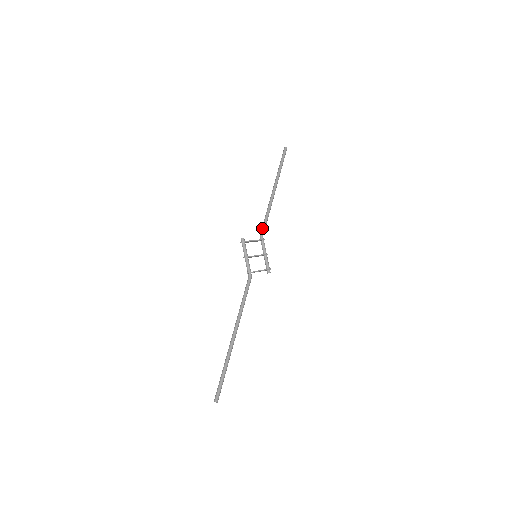
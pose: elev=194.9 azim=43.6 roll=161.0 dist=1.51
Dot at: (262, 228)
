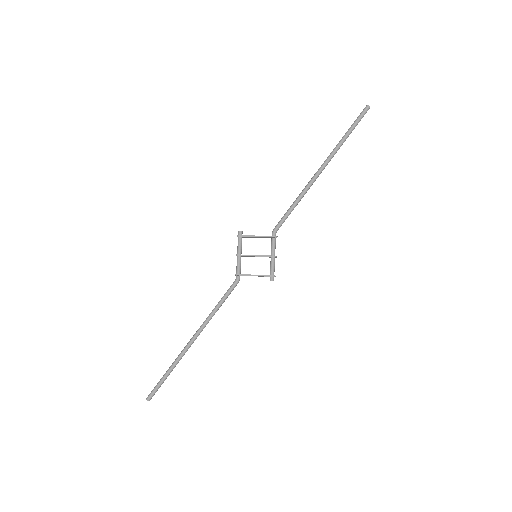
Dot at: occluded
